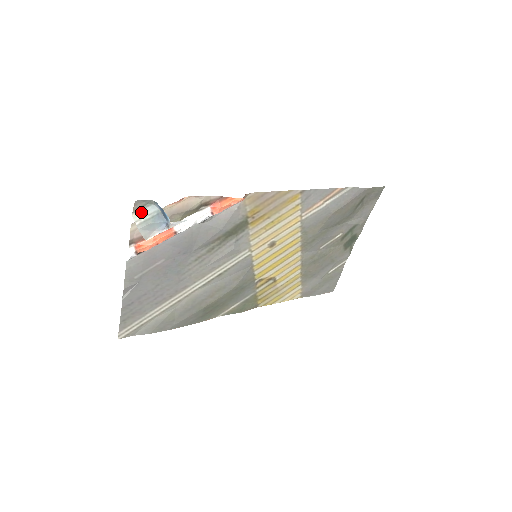
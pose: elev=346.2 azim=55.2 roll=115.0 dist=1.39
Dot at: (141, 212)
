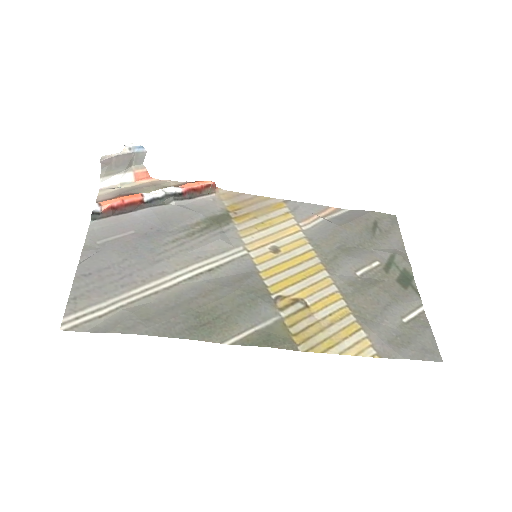
Dot at: (110, 180)
